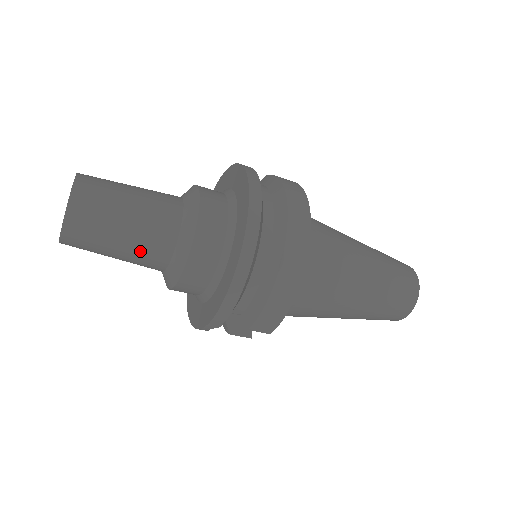
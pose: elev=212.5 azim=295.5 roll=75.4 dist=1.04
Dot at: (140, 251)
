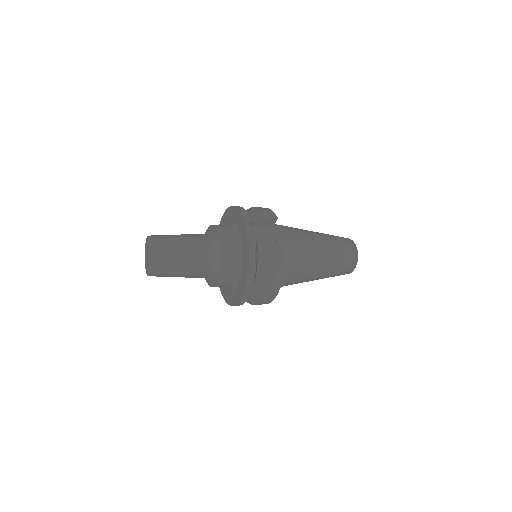
Dot at: occluded
